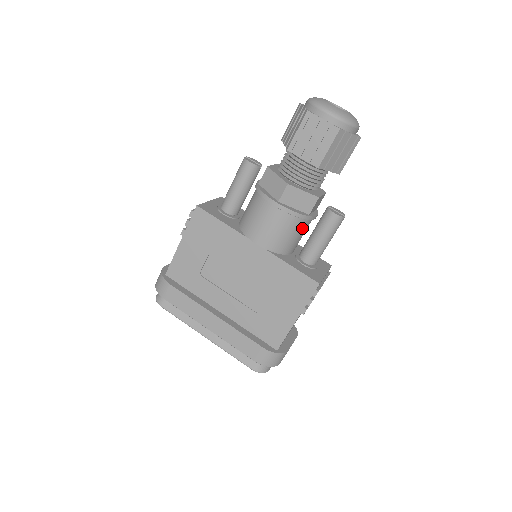
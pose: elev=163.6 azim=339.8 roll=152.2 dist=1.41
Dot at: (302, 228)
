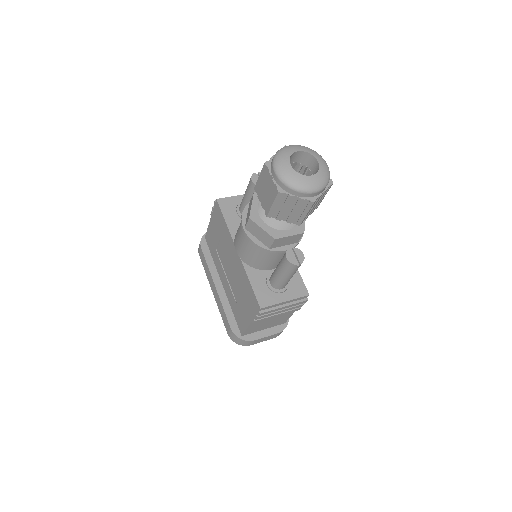
Dot at: (269, 256)
